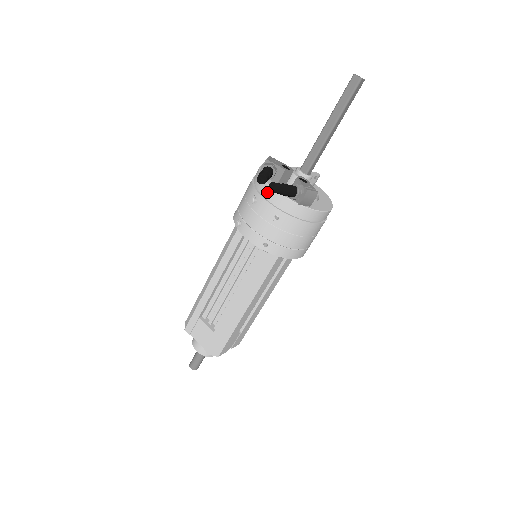
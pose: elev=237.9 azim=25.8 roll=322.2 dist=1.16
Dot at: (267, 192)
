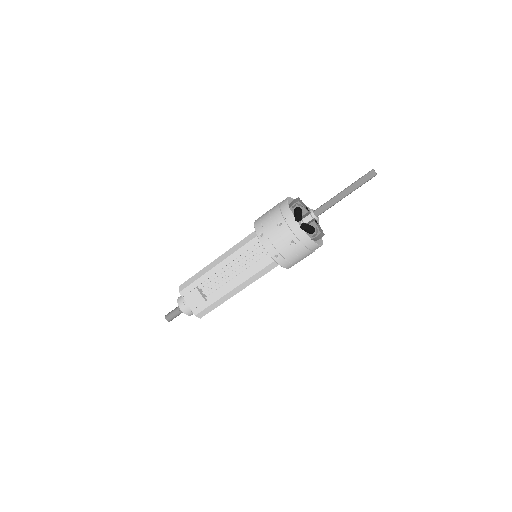
Dot at: (292, 223)
